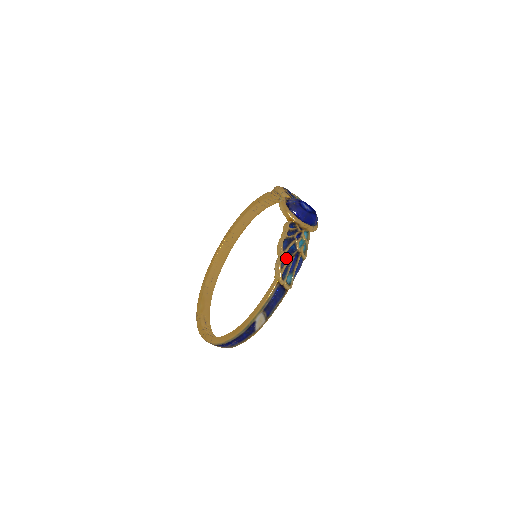
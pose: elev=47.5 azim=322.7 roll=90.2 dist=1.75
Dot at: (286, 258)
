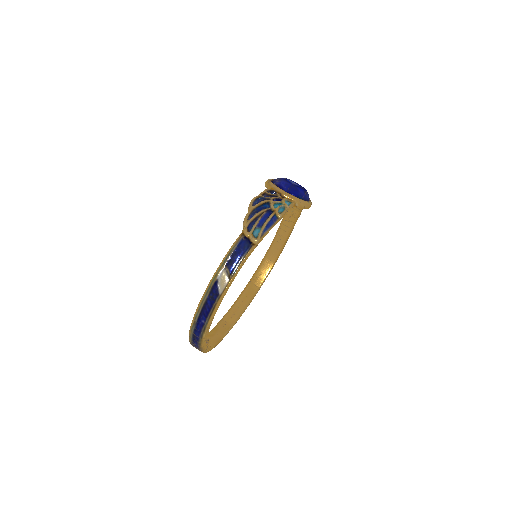
Dot at: (255, 213)
